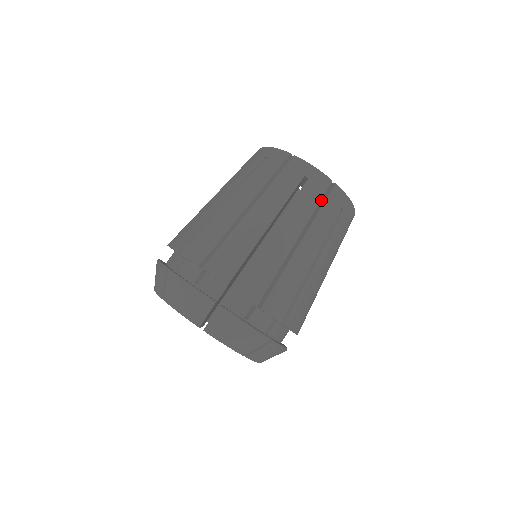
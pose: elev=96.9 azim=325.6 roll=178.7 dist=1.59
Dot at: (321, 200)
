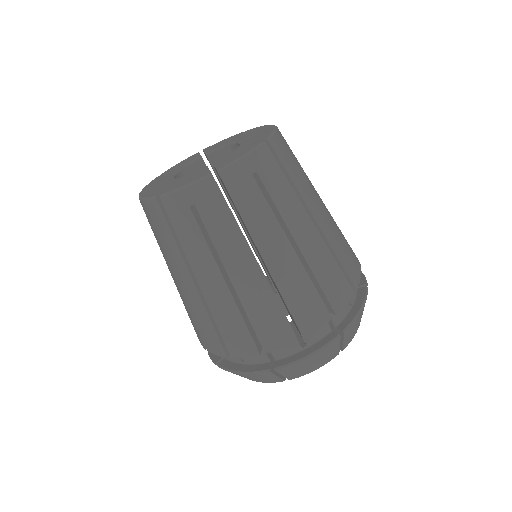
Dot at: occluded
